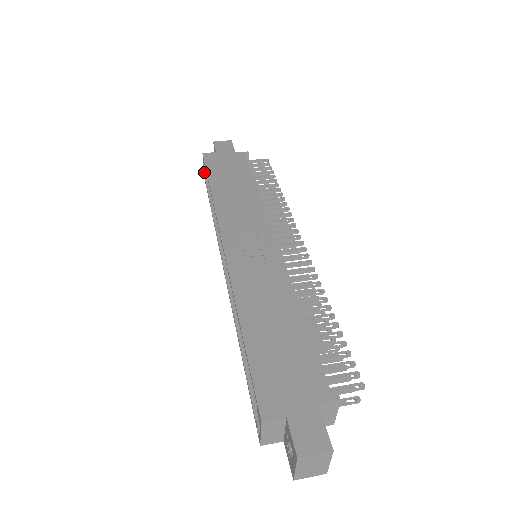
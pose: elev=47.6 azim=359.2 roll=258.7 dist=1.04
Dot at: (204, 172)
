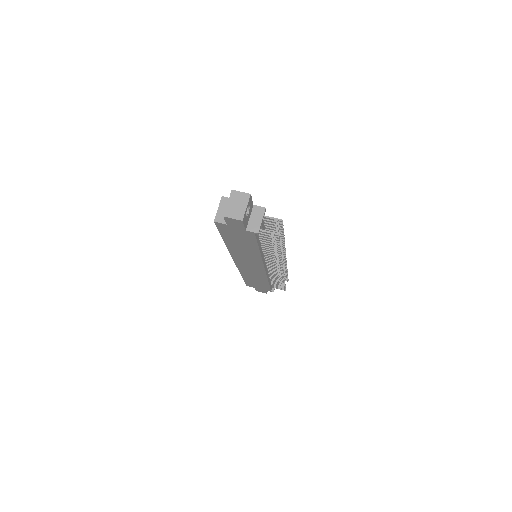
Dot at: occluded
